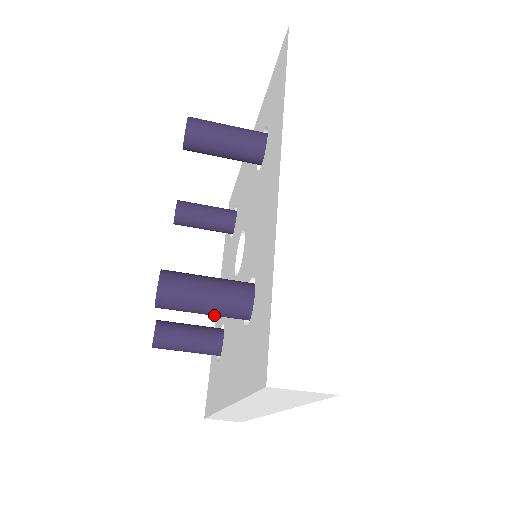
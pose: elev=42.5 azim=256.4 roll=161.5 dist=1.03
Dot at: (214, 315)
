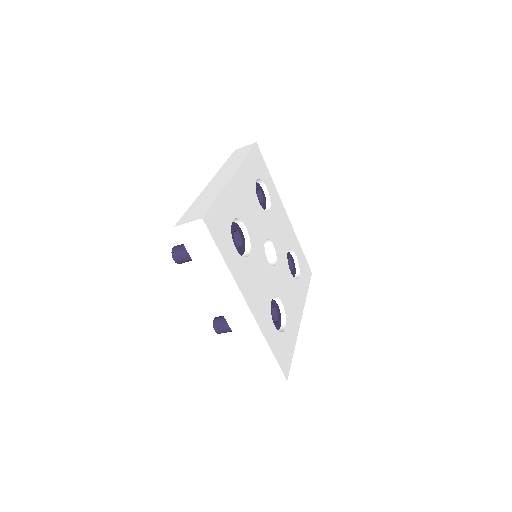
Dot at: occluded
